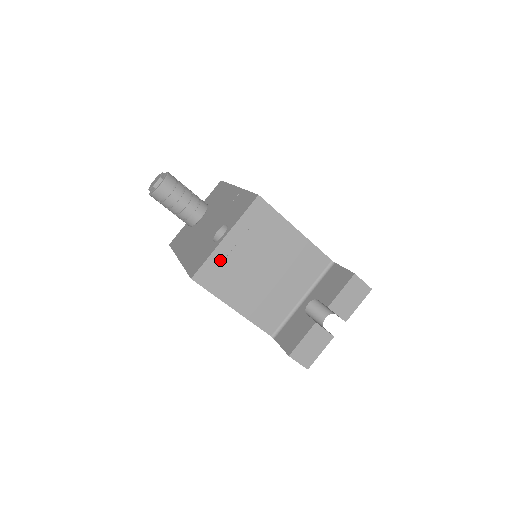
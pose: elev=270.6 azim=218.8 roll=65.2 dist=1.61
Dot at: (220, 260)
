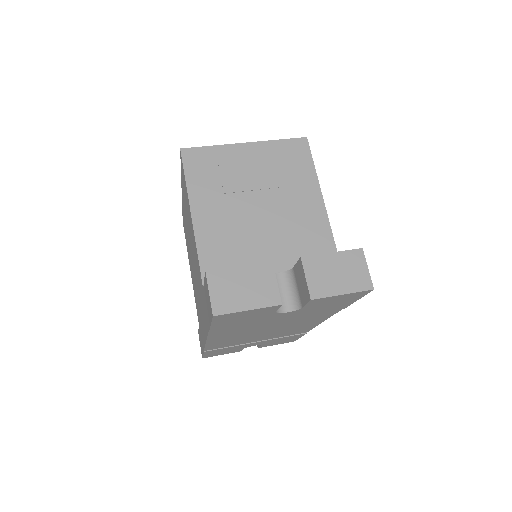
Dot at: (222, 157)
